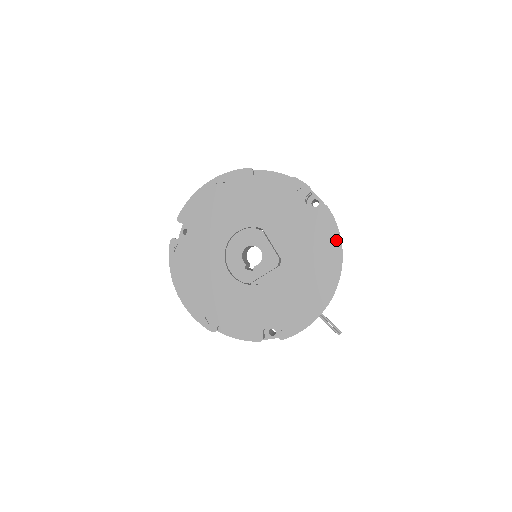
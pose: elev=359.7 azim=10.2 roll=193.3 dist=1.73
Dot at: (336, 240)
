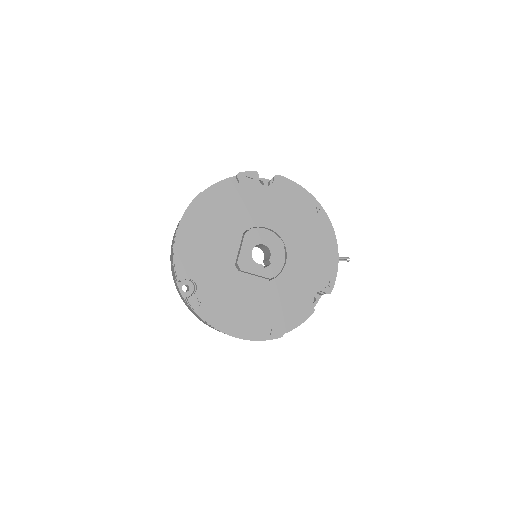
Dot at: (304, 193)
